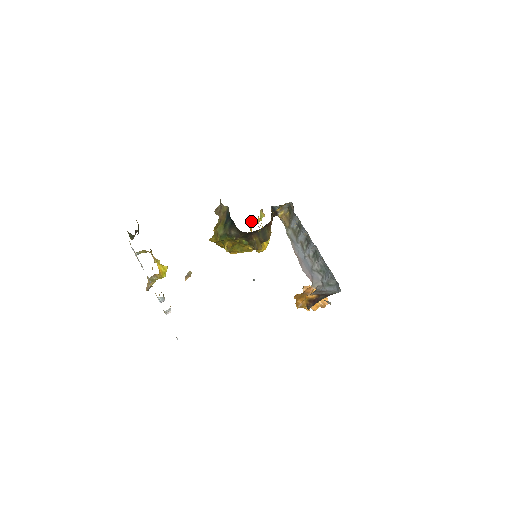
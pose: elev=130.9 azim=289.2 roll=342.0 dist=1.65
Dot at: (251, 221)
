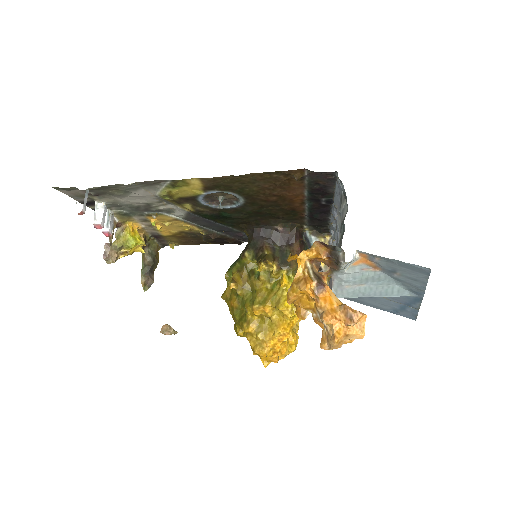
Dot at: (297, 323)
